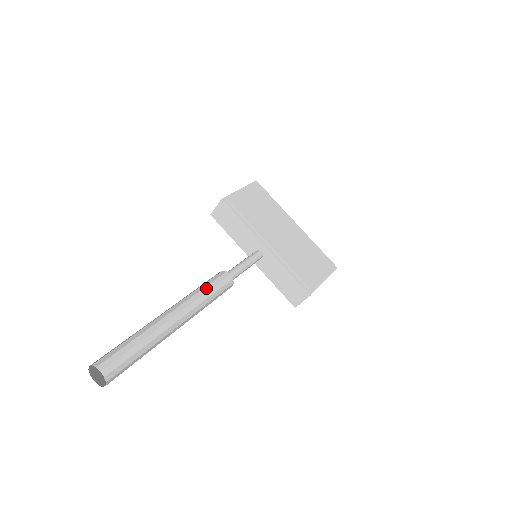
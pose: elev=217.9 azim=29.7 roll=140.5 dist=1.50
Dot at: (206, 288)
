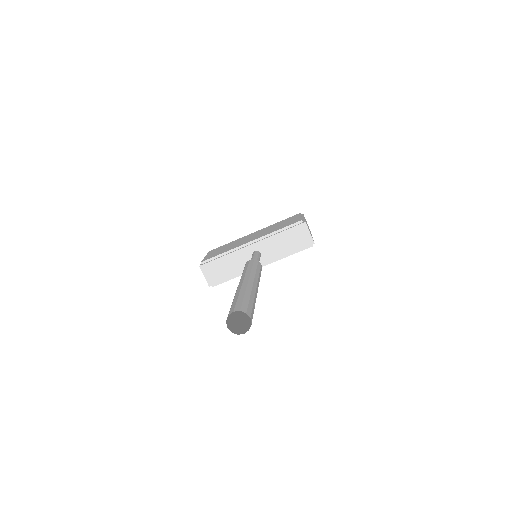
Dot at: (244, 270)
